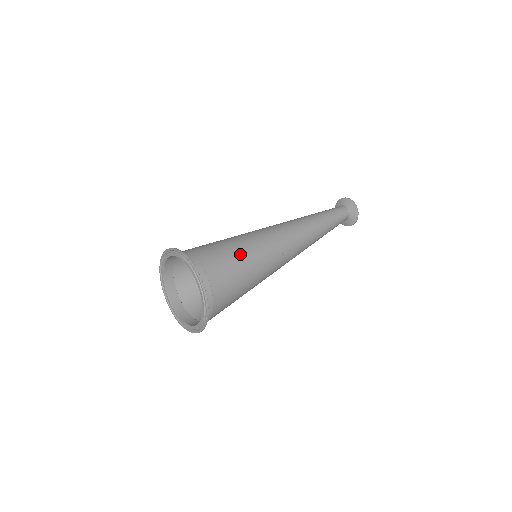
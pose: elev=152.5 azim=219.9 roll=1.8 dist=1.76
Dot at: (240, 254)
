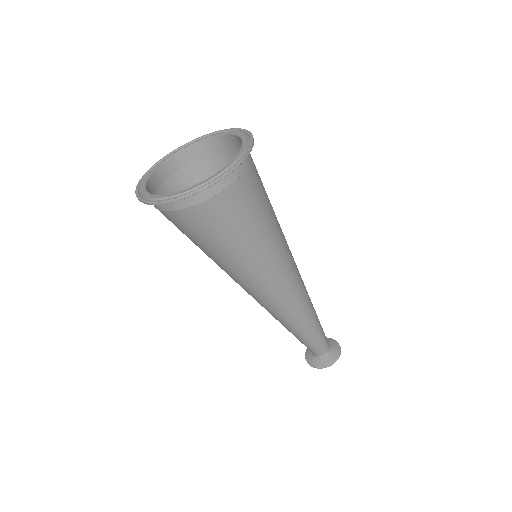
Dot at: occluded
